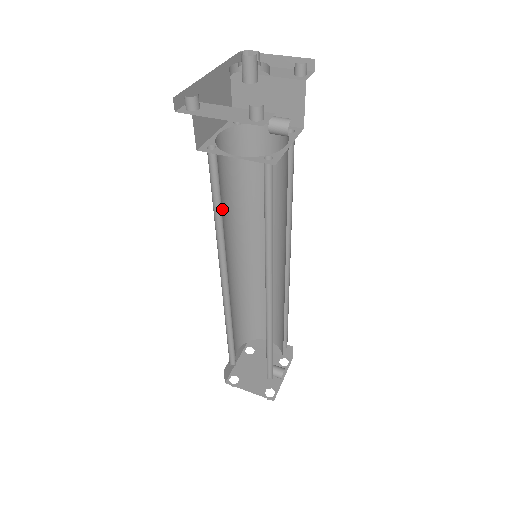
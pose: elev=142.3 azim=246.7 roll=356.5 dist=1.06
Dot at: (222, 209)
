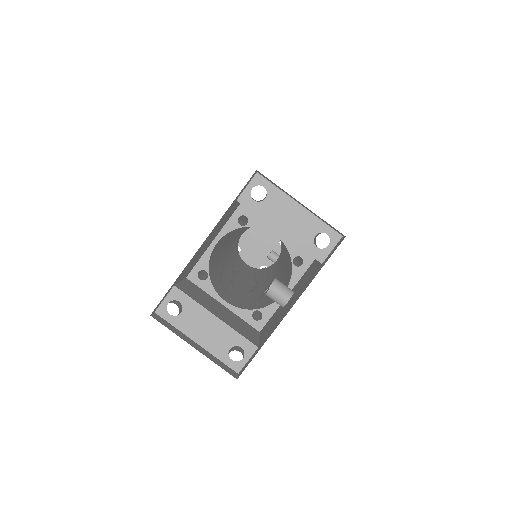
Dot at: (222, 247)
